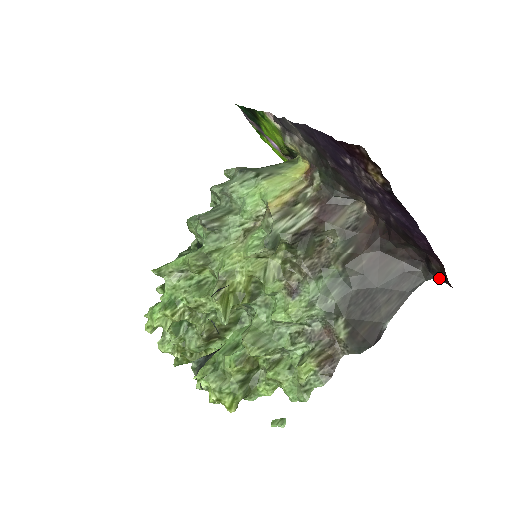
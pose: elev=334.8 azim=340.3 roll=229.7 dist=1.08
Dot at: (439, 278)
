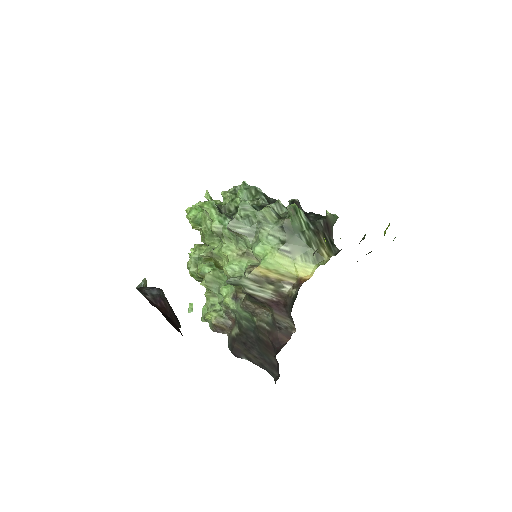
Dot at: occluded
